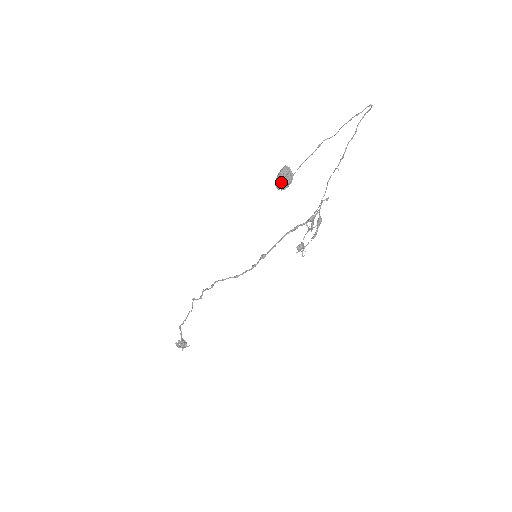
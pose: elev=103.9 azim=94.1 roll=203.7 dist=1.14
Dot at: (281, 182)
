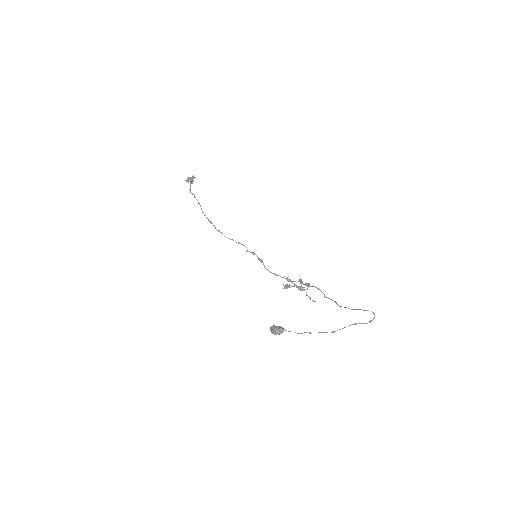
Dot at: (274, 333)
